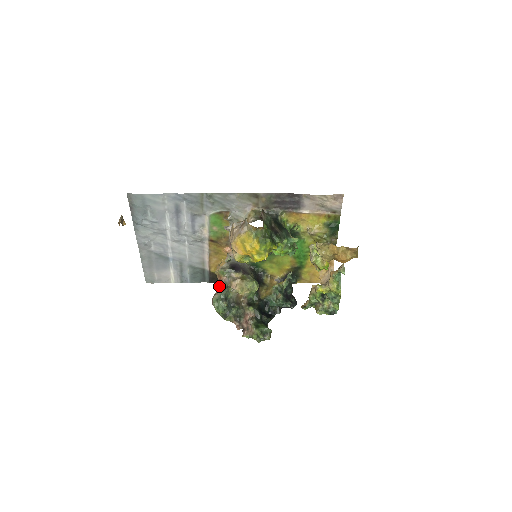
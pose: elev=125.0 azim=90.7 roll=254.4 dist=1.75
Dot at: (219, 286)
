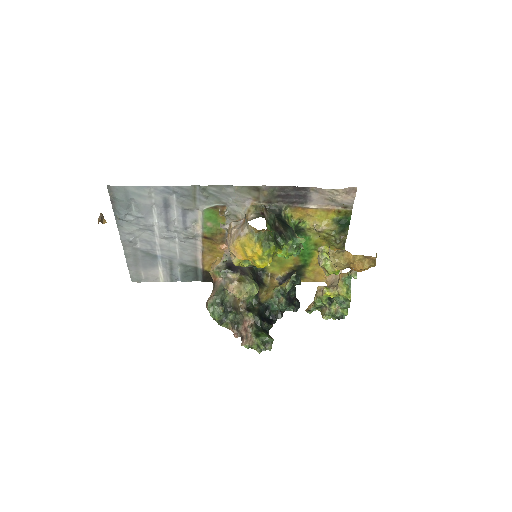
Dot at: (214, 288)
